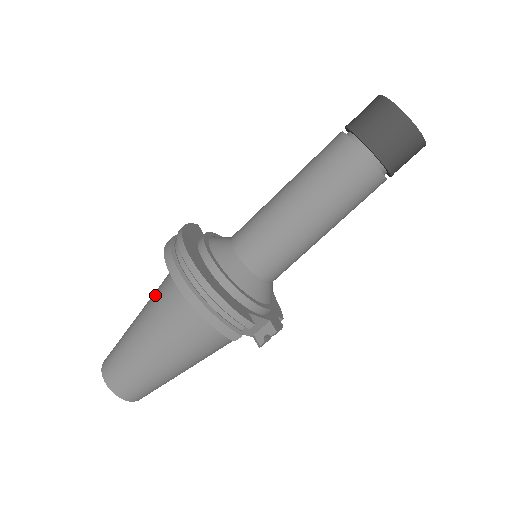
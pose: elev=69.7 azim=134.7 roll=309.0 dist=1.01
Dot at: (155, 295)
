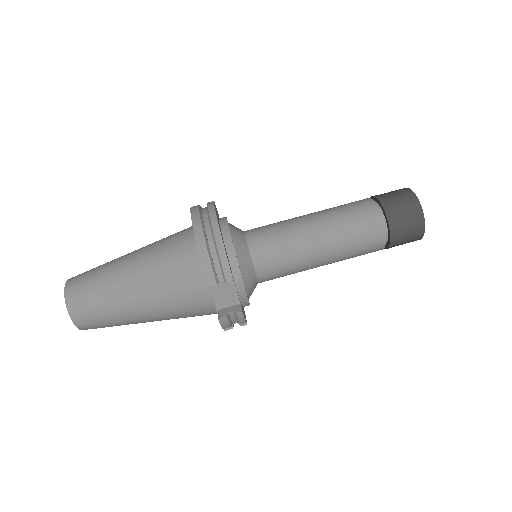
Dot at: occluded
